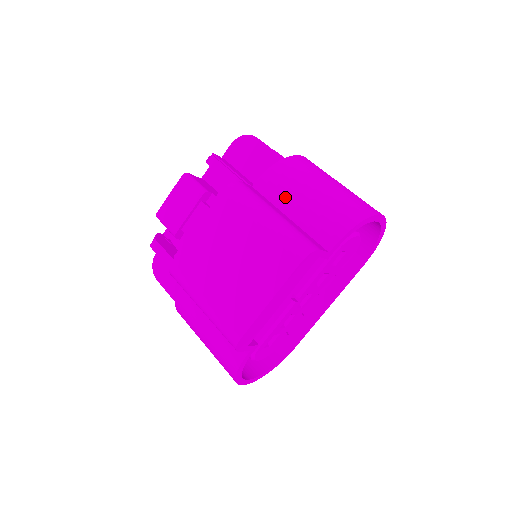
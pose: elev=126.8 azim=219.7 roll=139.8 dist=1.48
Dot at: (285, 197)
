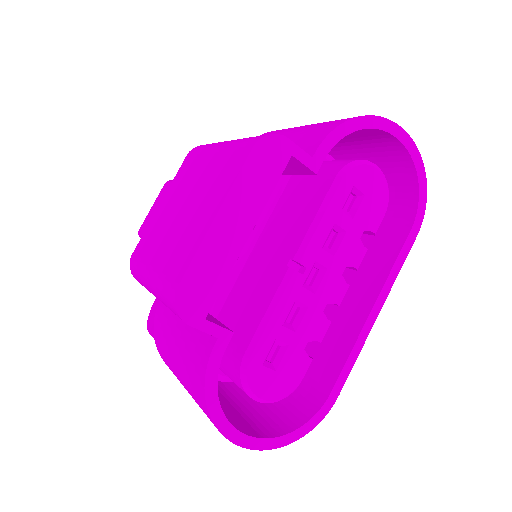
Dot at: occluded
